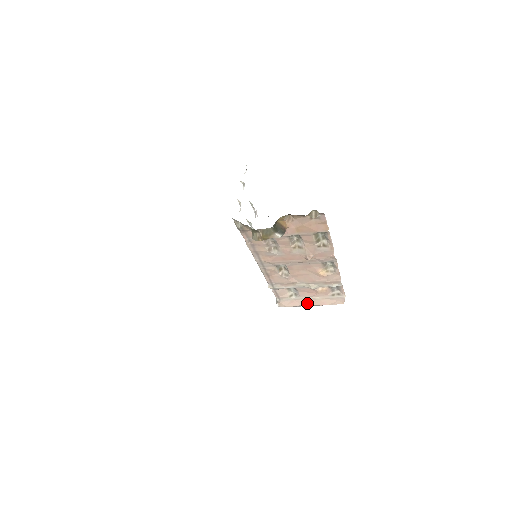
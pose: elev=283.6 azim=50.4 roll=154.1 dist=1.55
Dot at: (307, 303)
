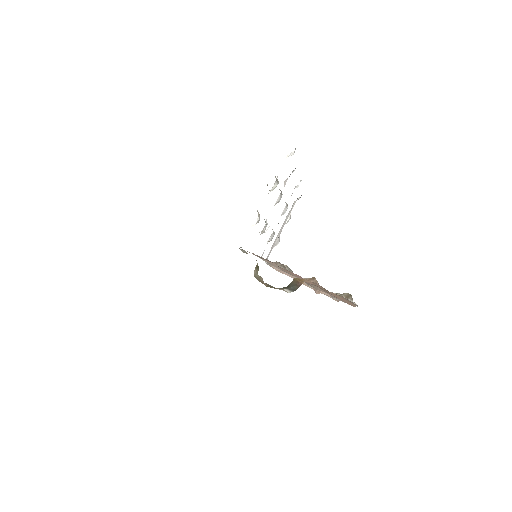
Dot at: occluded
